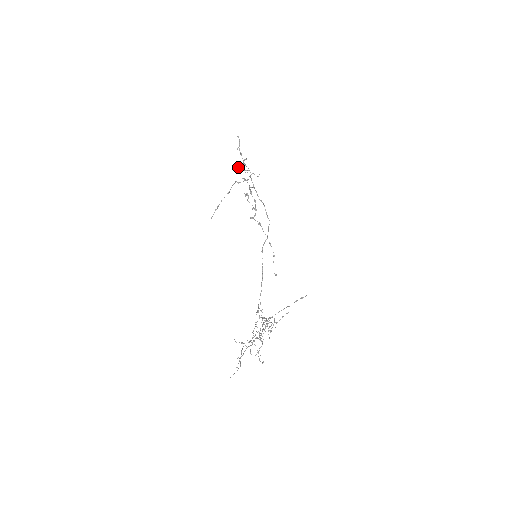
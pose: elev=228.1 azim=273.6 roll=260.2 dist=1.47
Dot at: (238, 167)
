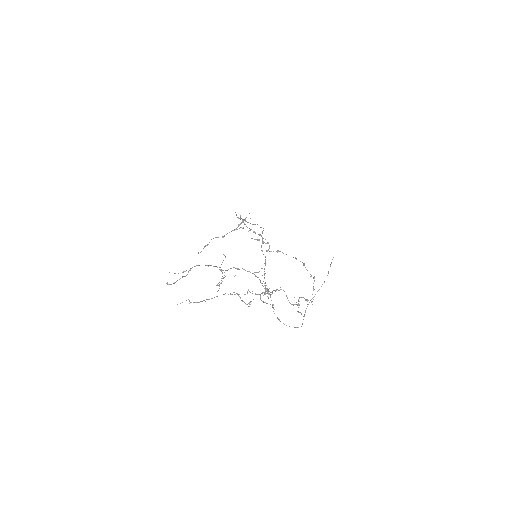
Dot at: (241, 227)
